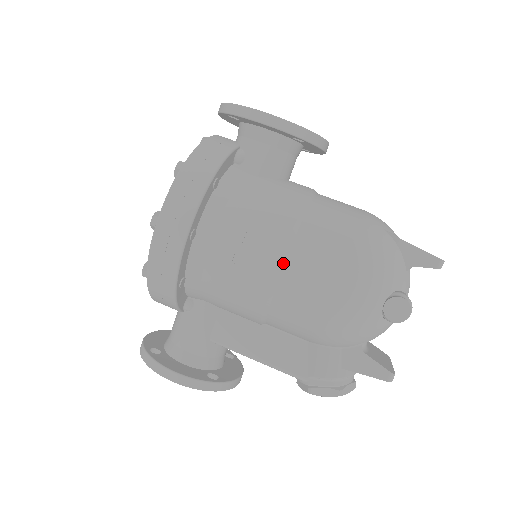
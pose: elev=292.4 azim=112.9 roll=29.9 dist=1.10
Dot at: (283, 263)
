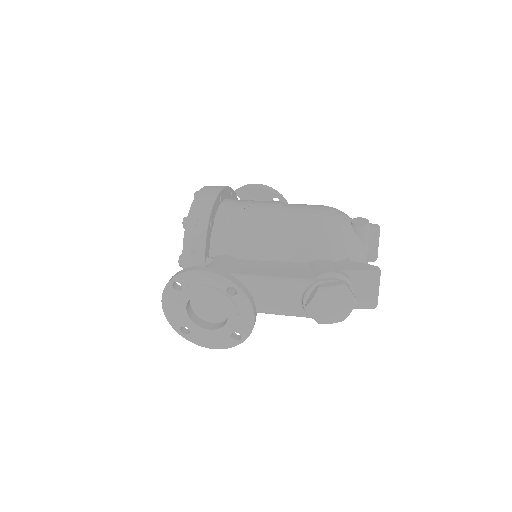
Dot at: (281, 206)
